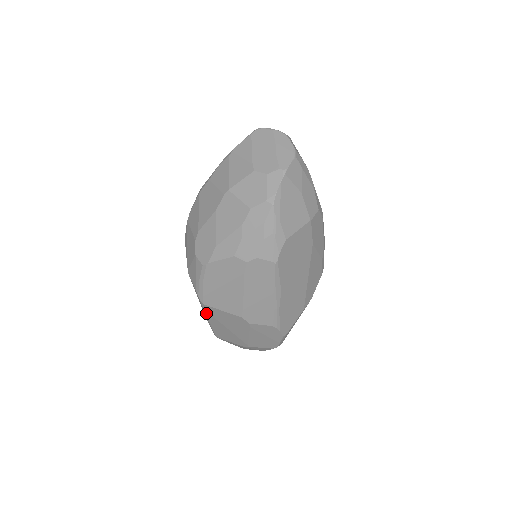
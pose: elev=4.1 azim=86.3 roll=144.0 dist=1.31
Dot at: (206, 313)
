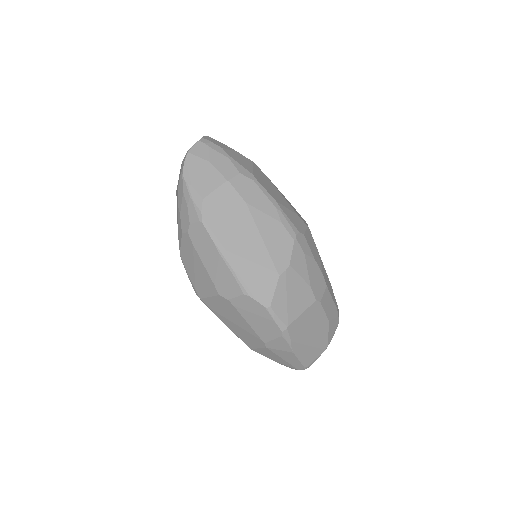
Dot at: (213, 312)
